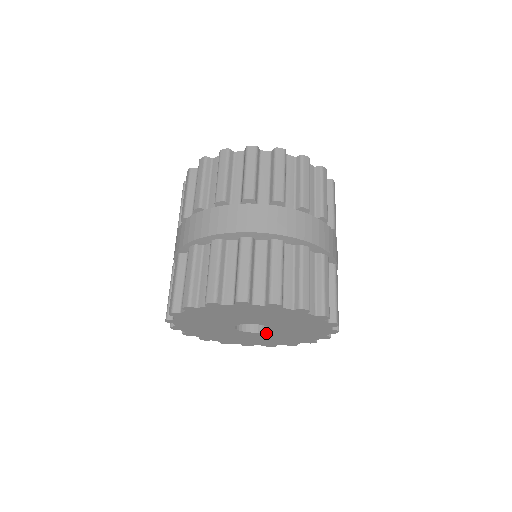
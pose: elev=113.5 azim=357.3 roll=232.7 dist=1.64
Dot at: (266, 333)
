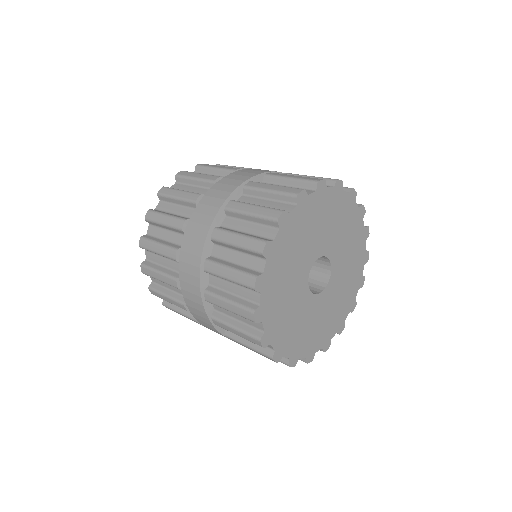
Dot at: (318, 299)
